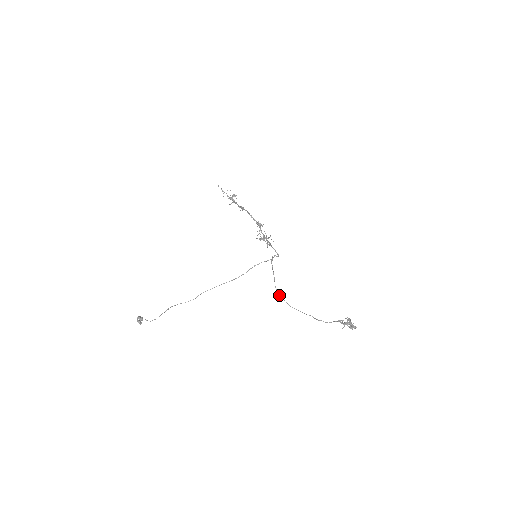
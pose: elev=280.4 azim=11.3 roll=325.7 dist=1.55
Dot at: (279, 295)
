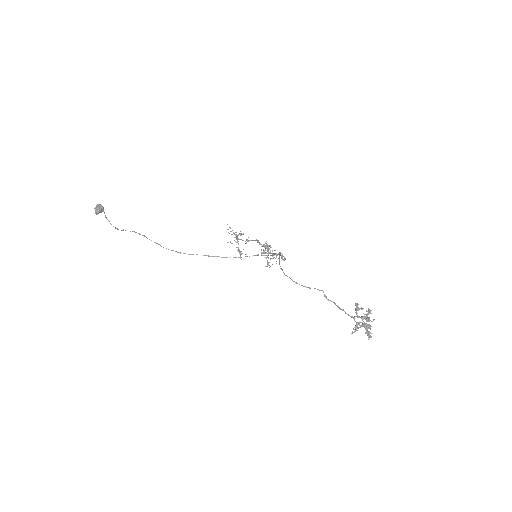
Dot at: (282, 270)
